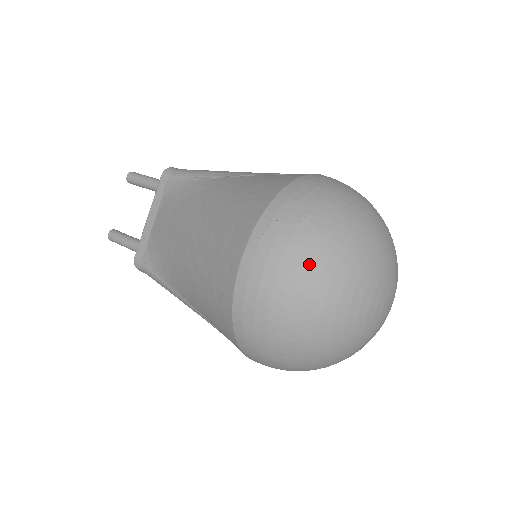
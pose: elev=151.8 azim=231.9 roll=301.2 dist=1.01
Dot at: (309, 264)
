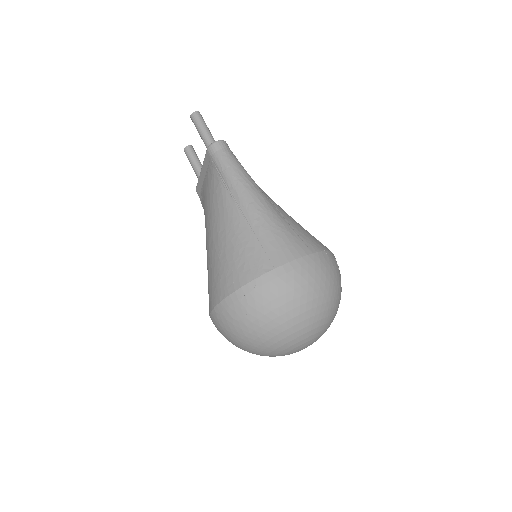
Dot at: (240, 340)
